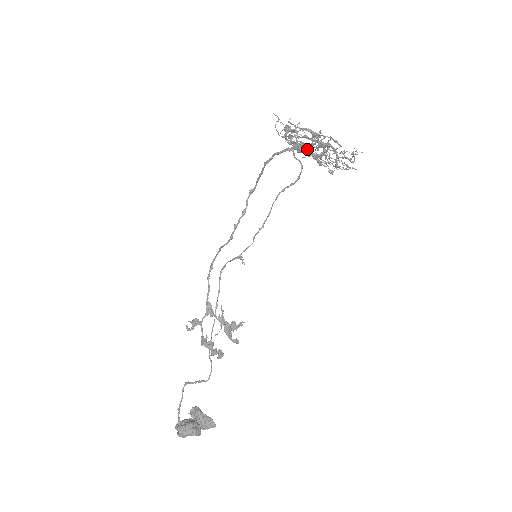
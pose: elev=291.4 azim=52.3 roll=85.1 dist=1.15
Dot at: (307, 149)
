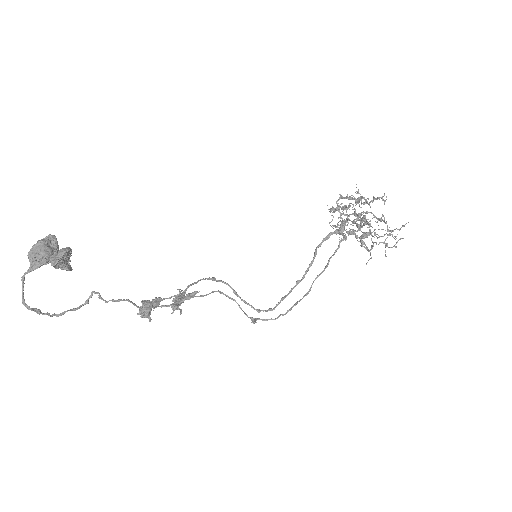
Dot at: occluded
